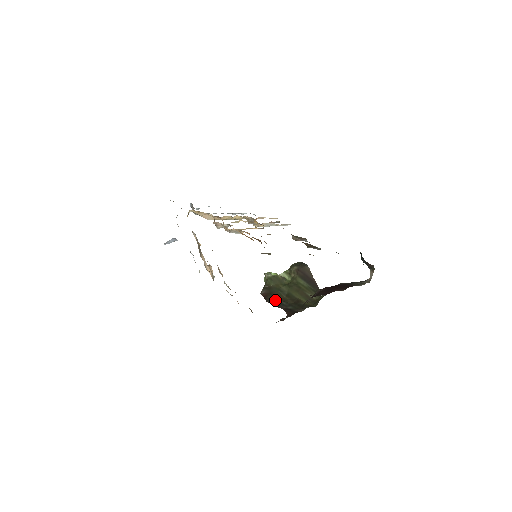
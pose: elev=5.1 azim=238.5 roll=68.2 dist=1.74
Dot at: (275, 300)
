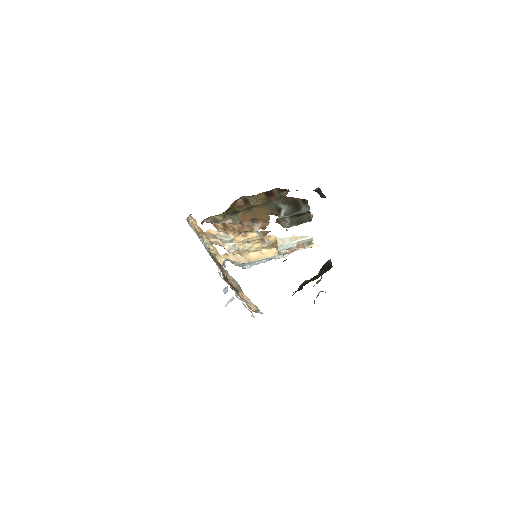
Dot at: occluded
